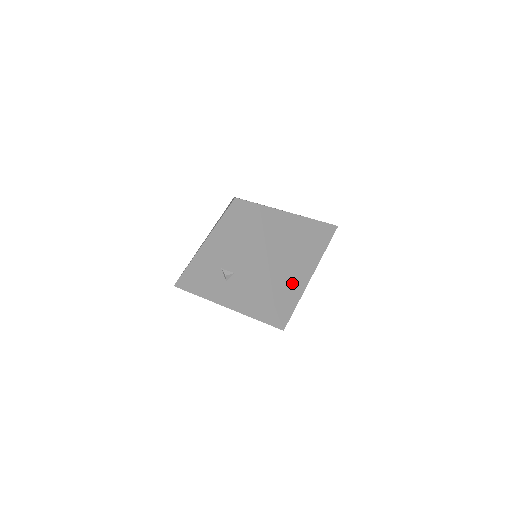
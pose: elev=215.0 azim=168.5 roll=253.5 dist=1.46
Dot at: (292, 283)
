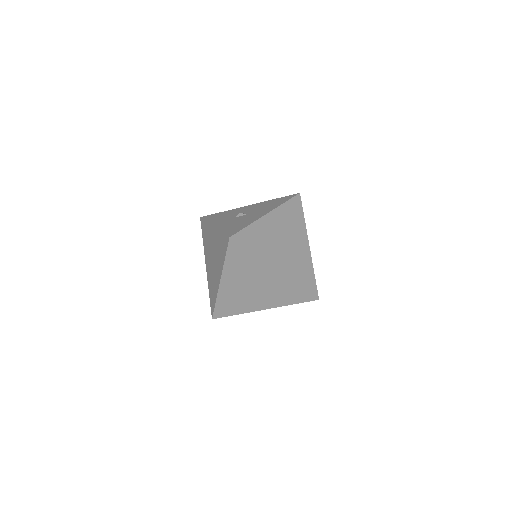
Dot at: (265, 247)
